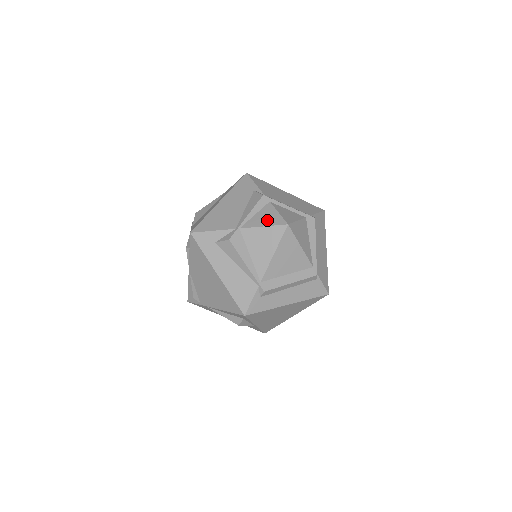
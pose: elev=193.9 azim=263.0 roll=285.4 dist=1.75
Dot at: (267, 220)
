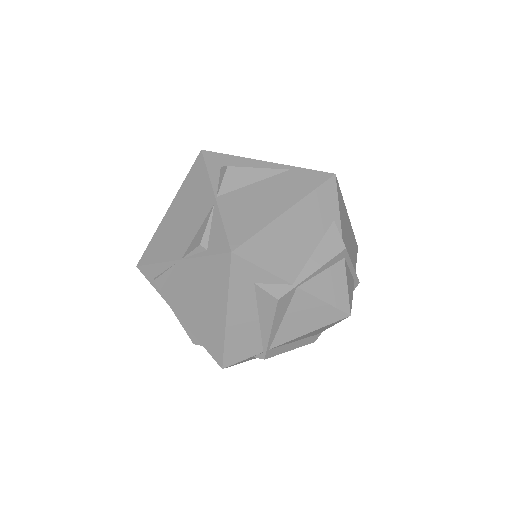
Dot at: (332, 293)
